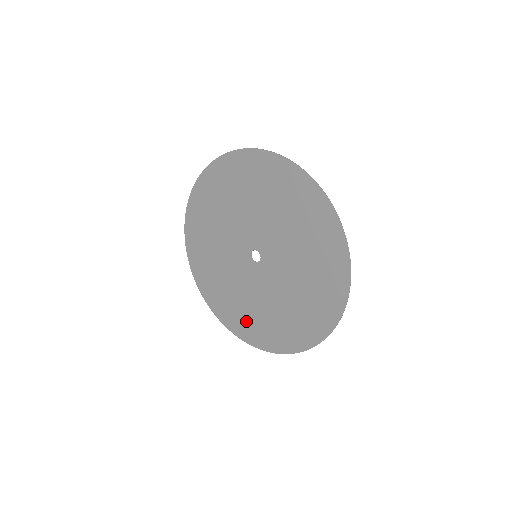
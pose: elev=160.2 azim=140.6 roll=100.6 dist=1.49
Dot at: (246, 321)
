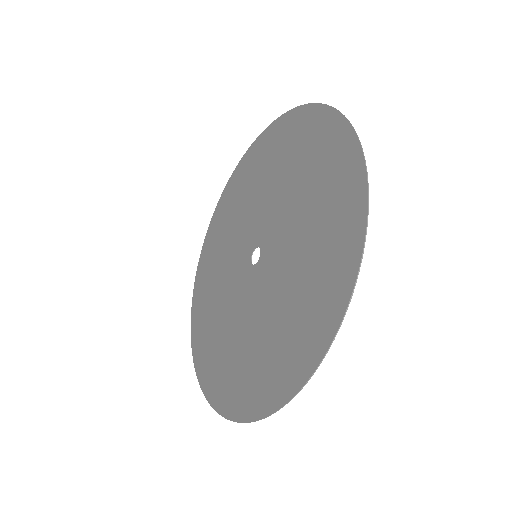
Dot at: (287, 346)
